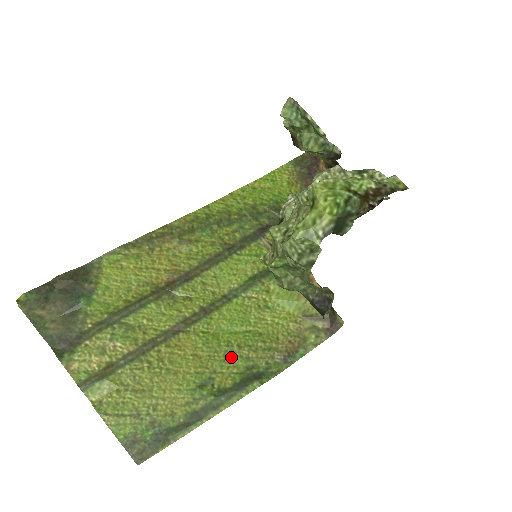
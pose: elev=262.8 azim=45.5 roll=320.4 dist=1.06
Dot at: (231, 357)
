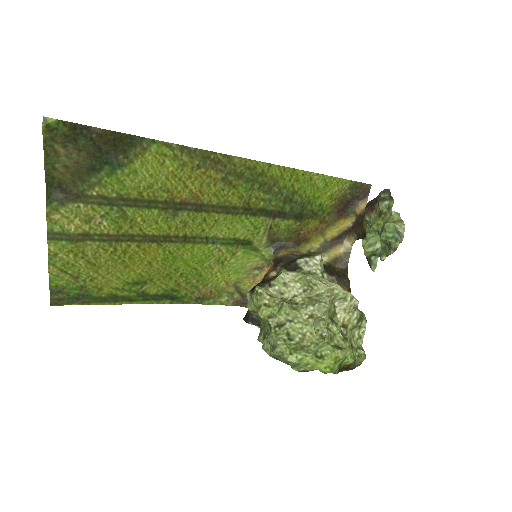
Dot at: (170, 278)
